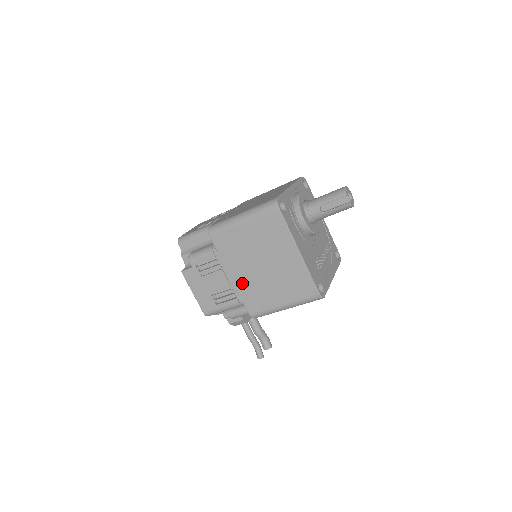
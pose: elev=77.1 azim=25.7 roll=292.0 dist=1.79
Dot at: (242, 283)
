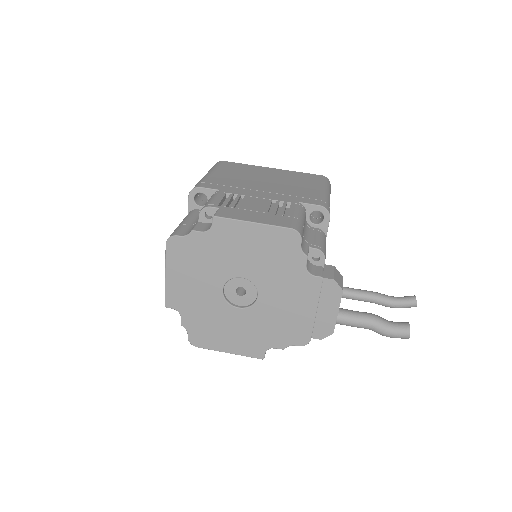
Dot at: (275, 194)
